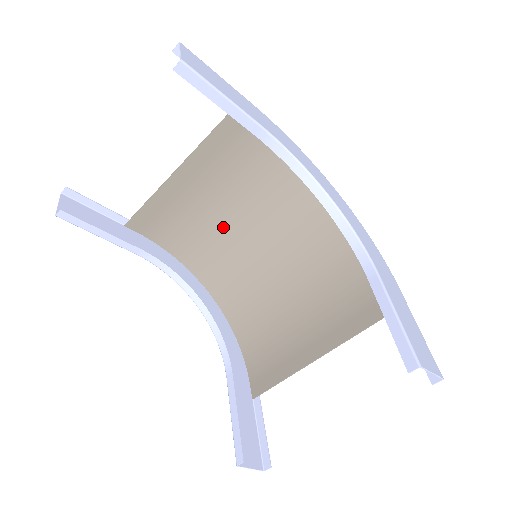
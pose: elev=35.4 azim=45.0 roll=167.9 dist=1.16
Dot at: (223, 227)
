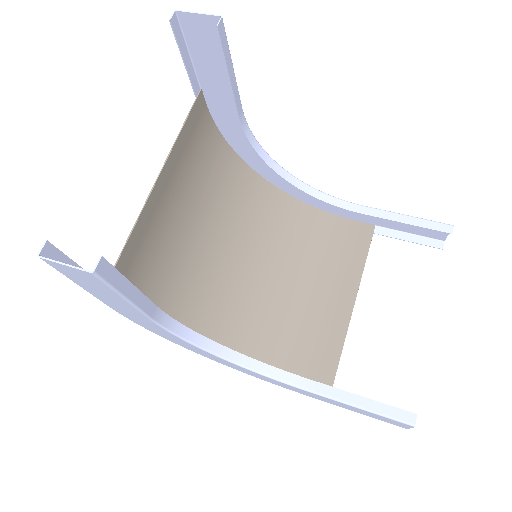
Dot at: (189, 257)
